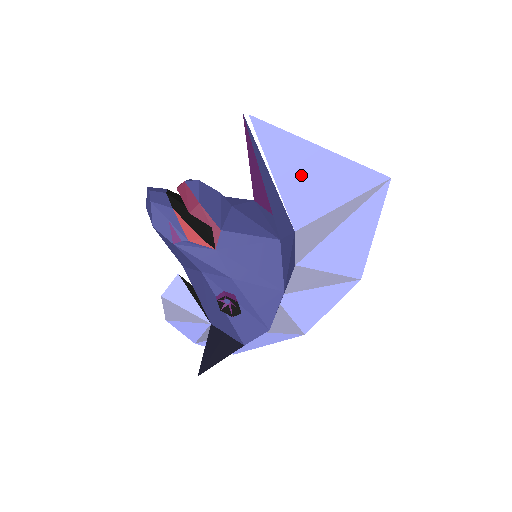
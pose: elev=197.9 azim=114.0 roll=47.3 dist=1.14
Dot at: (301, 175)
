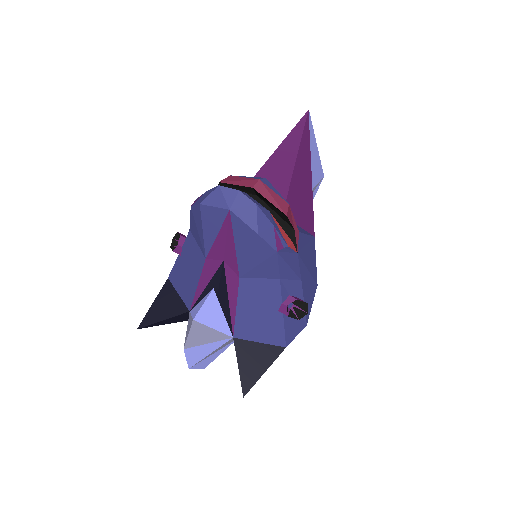
Dot at: occluded
